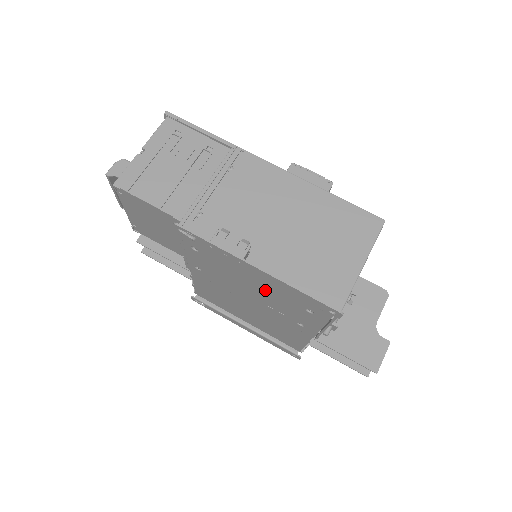
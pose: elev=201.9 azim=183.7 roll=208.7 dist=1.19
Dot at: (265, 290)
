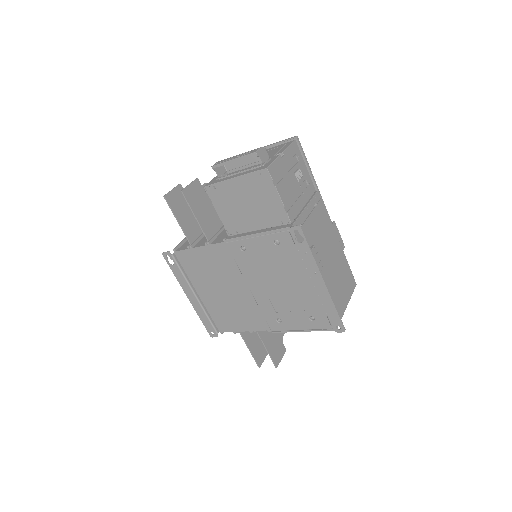
Dot at: (294, 292)
